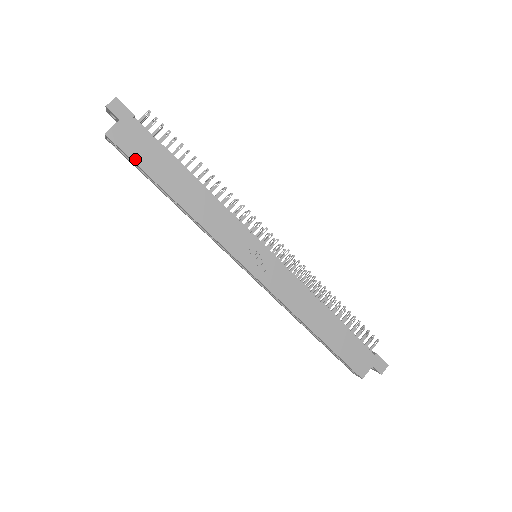
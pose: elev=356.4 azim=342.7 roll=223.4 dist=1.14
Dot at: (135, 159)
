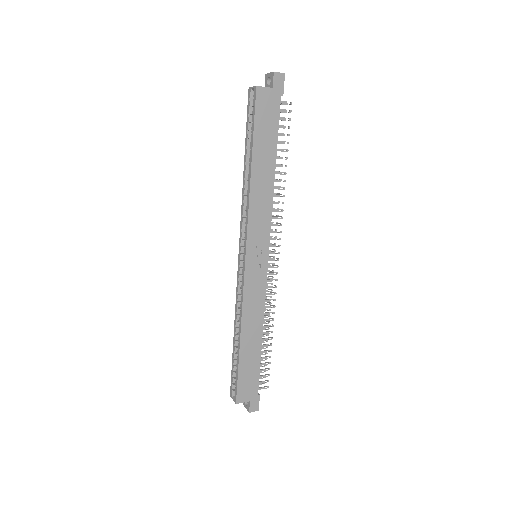
Dot at: (257, 120)
